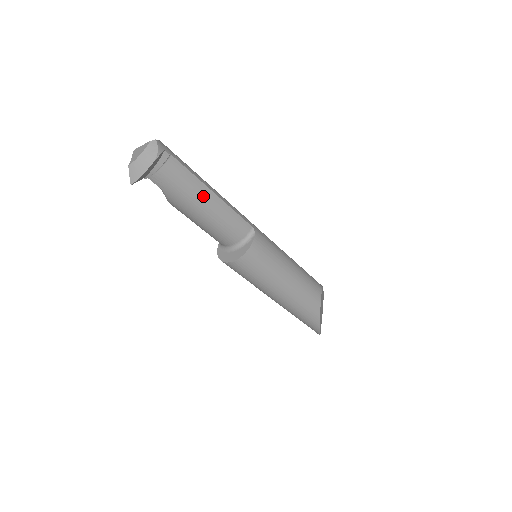
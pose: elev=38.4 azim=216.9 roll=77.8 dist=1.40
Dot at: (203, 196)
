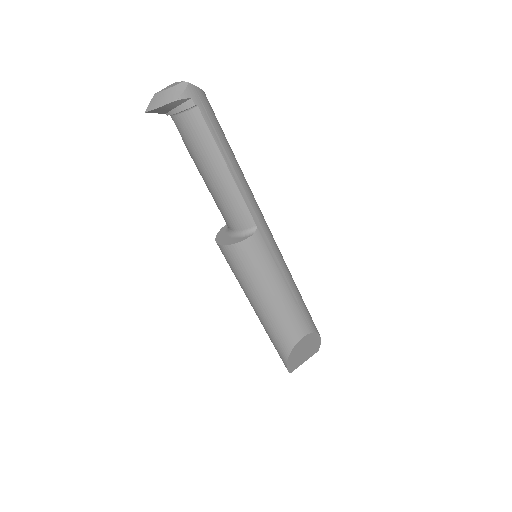
Dot at: (215, 165)
